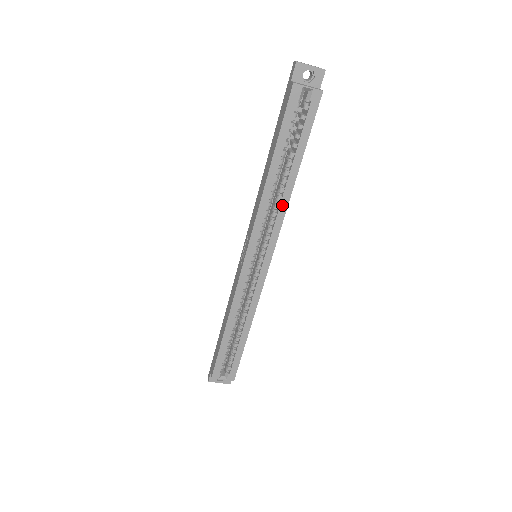
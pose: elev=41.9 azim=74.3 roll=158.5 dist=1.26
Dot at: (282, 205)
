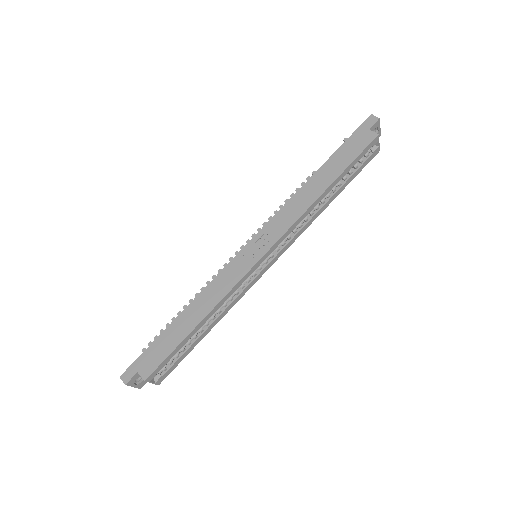
Dot at: (310, 221)
